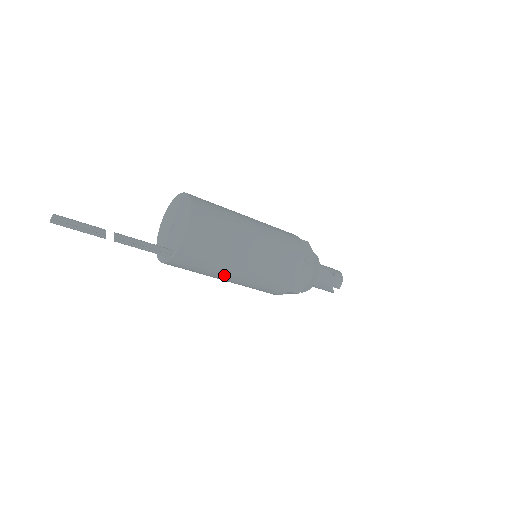
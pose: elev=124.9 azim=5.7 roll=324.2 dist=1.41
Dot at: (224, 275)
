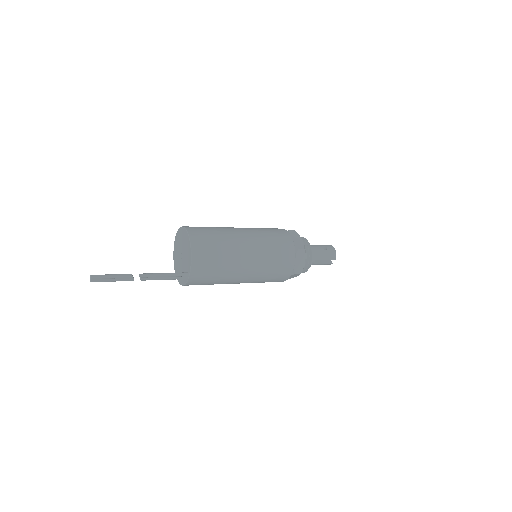
Dot at: (234, 279)
